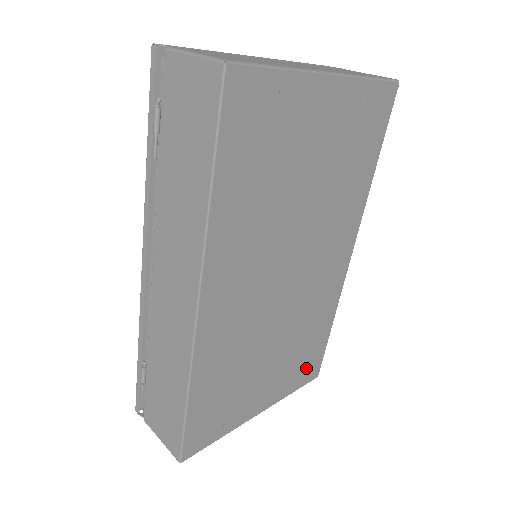
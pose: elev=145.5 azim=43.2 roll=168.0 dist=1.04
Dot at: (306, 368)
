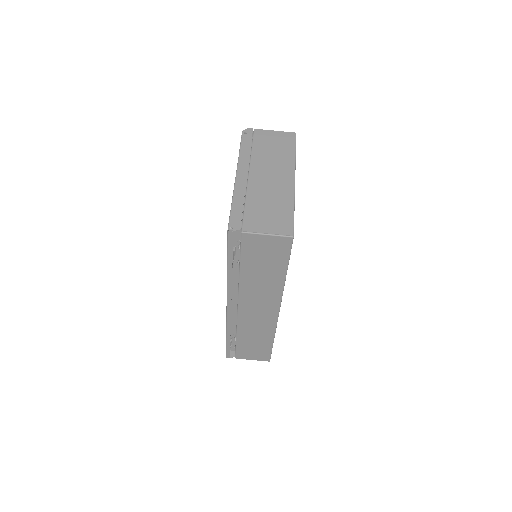
Dot at: occluded
